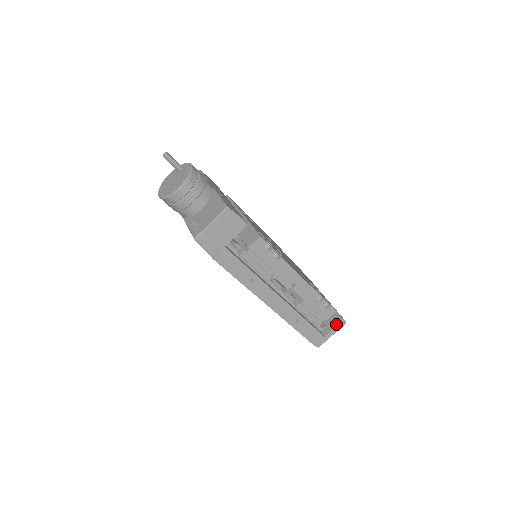
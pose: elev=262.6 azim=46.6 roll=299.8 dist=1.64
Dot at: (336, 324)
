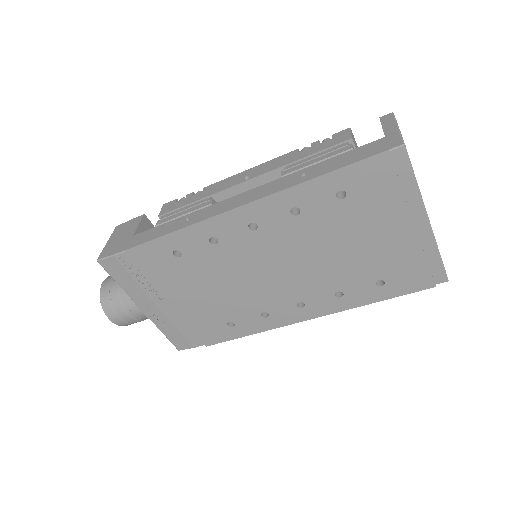
Dot at: occluded
